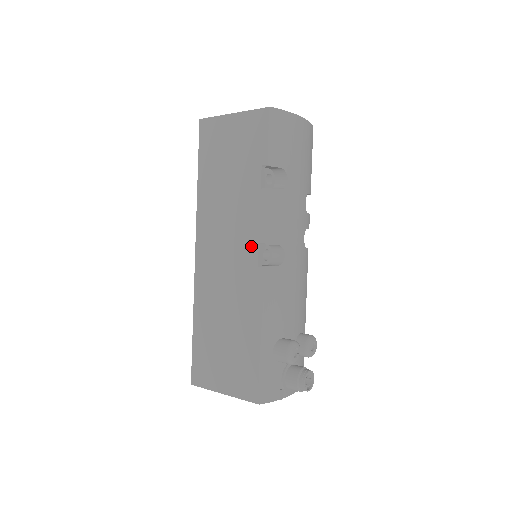
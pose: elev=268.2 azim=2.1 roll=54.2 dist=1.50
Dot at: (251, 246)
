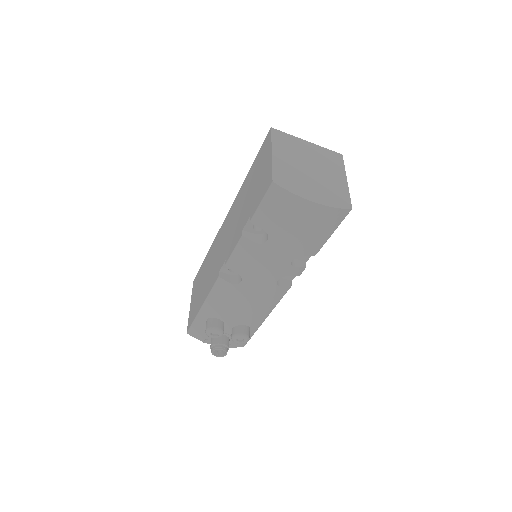
Dot at: (225, 256)
